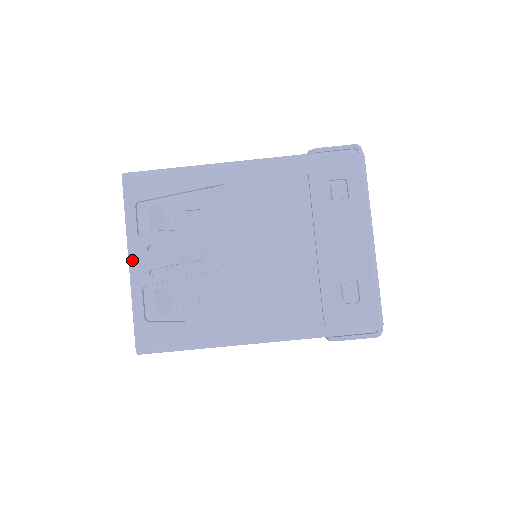
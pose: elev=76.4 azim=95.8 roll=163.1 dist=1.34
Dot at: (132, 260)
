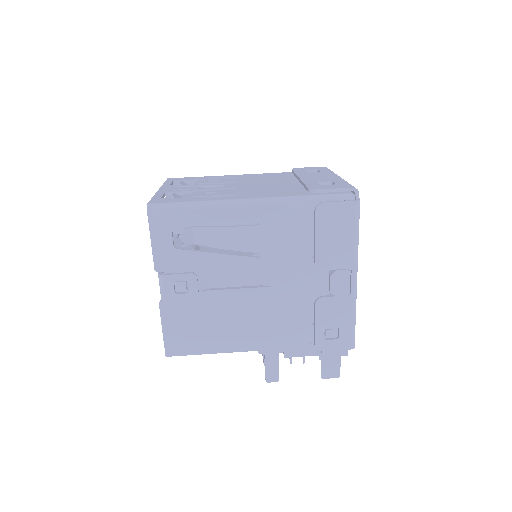
Dot at: (162, 189)
